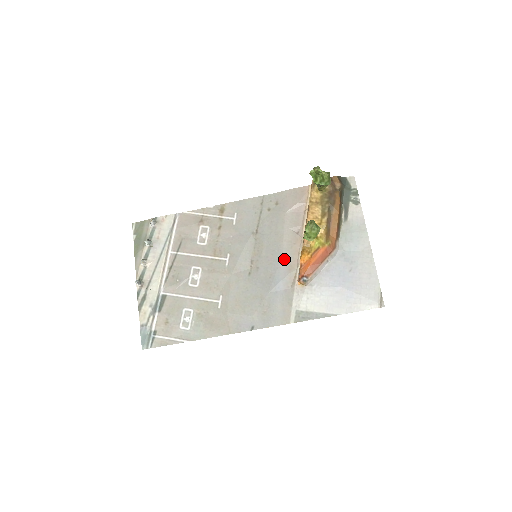
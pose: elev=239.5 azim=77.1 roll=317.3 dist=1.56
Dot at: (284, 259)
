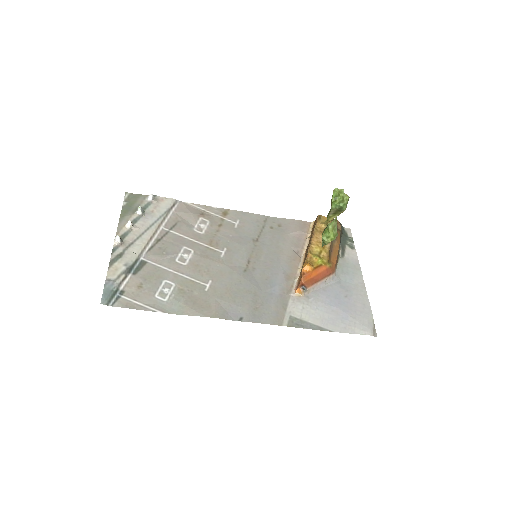
Dot at: (283, 268)
